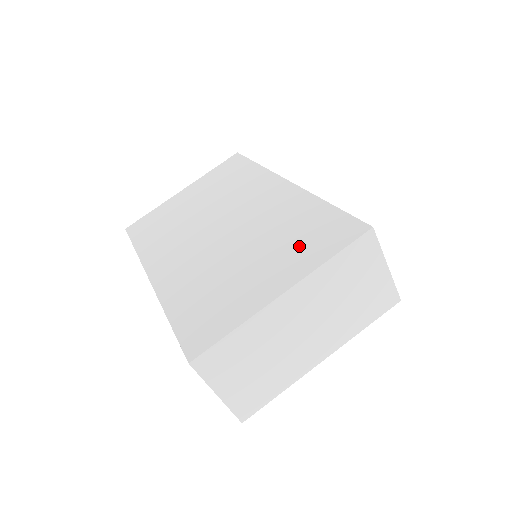
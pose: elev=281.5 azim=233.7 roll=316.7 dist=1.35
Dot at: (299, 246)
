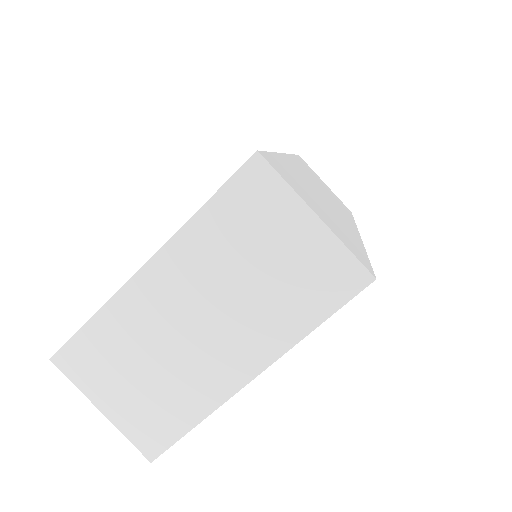
Dot at: occluded
